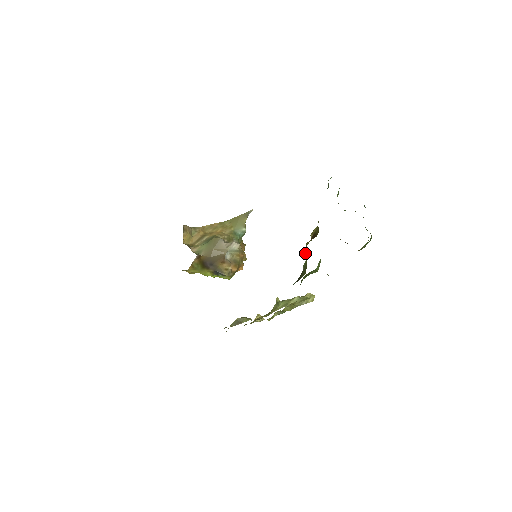
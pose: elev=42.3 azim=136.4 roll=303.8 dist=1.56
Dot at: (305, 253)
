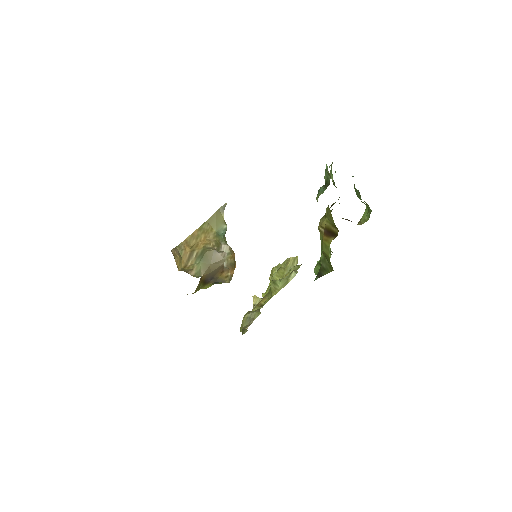
Dot at: (327, 253)
